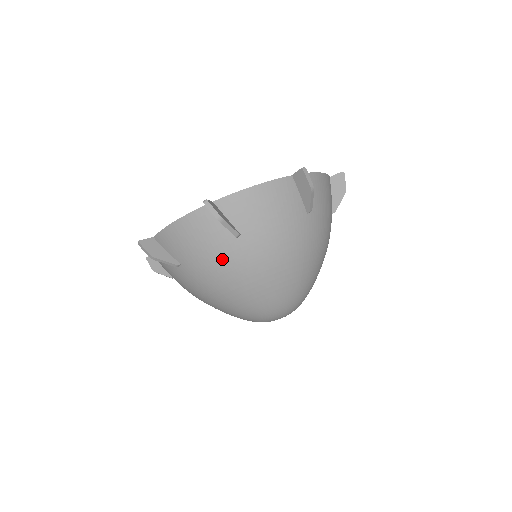
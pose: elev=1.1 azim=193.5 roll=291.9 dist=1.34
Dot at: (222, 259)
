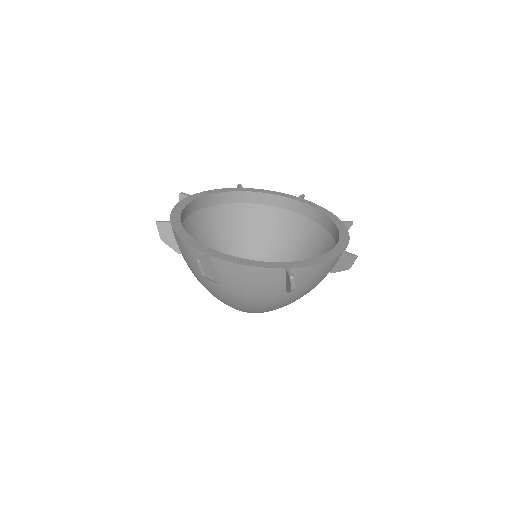
Dot at: (205, 281)
